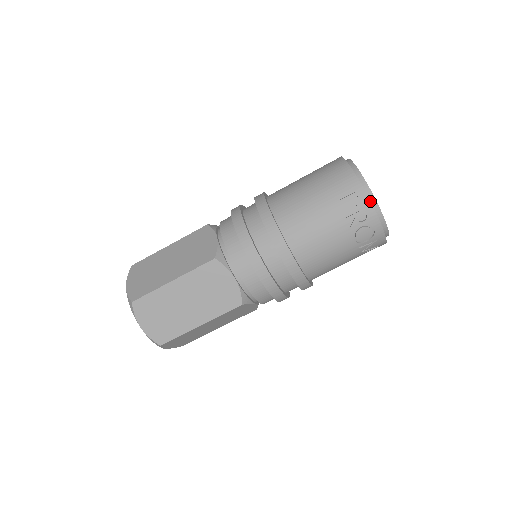
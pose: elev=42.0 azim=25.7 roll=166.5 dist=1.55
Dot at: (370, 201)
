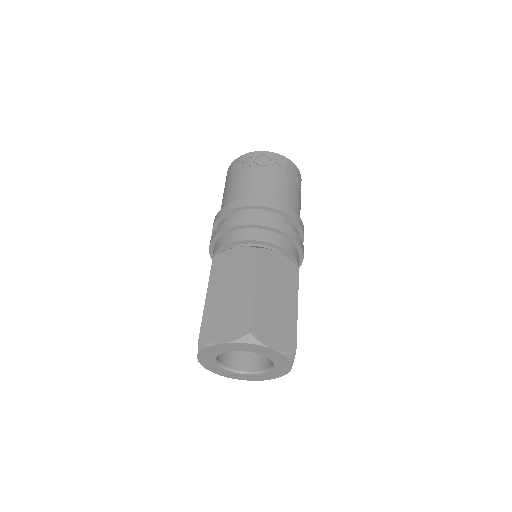
Dot at: (243, 155)
